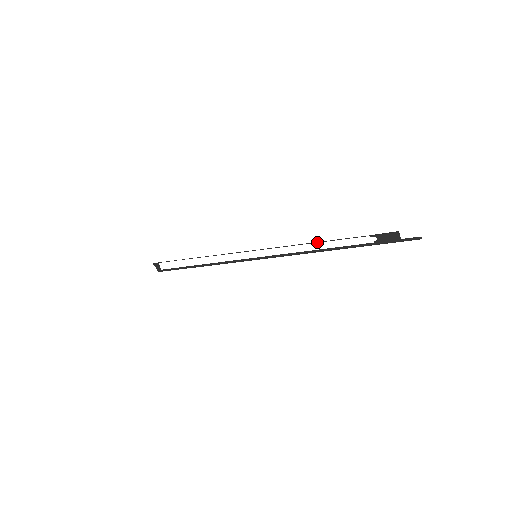
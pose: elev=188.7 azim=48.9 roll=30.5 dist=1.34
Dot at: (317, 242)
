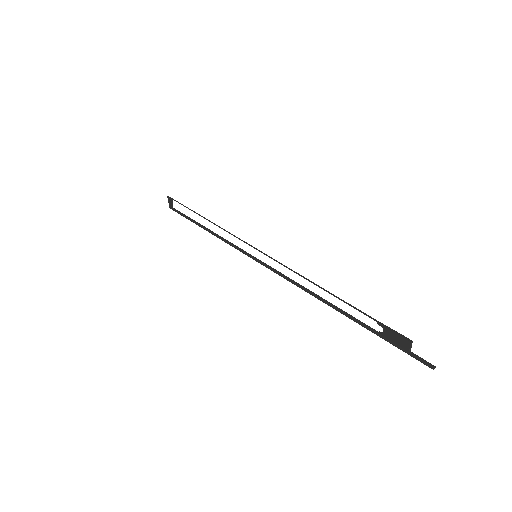
Dot at: (319, 286)
